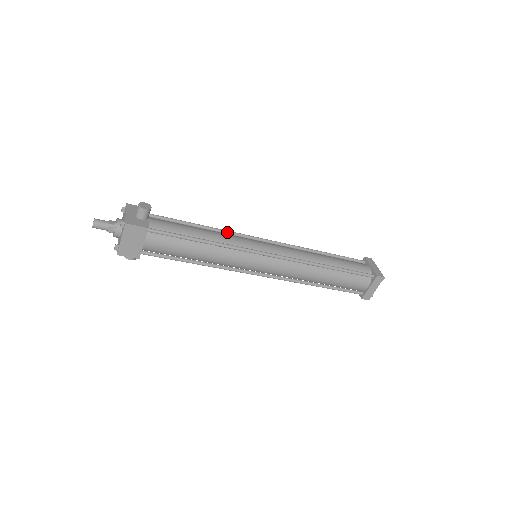
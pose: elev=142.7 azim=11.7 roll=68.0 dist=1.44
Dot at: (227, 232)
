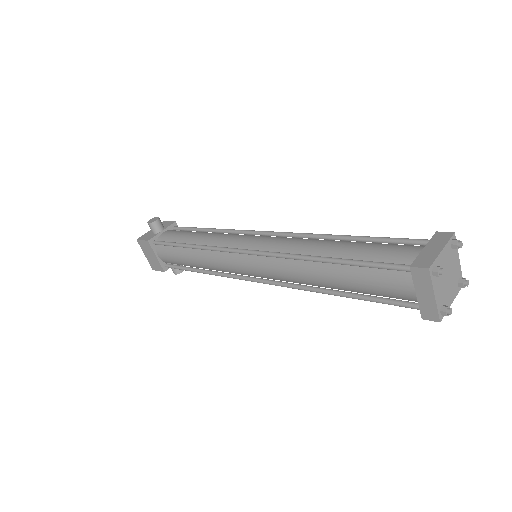
Dot at: (229, 231)
